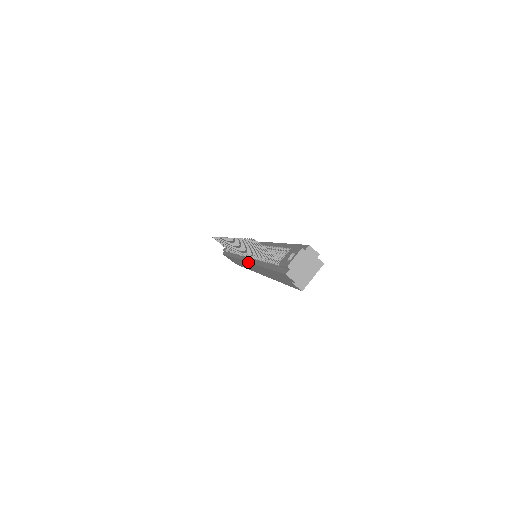
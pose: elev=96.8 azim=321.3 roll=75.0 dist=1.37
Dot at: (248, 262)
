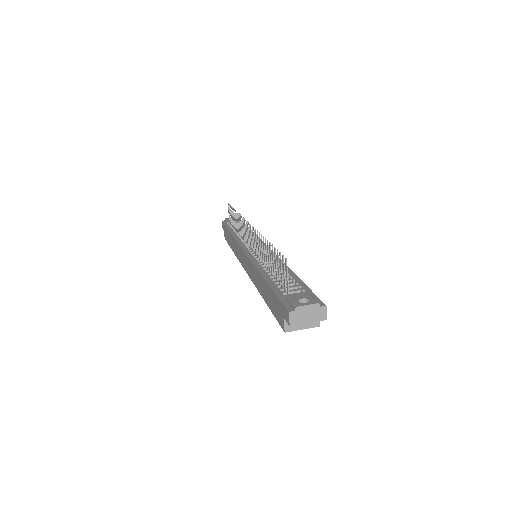
Dot at: (249, 258)
